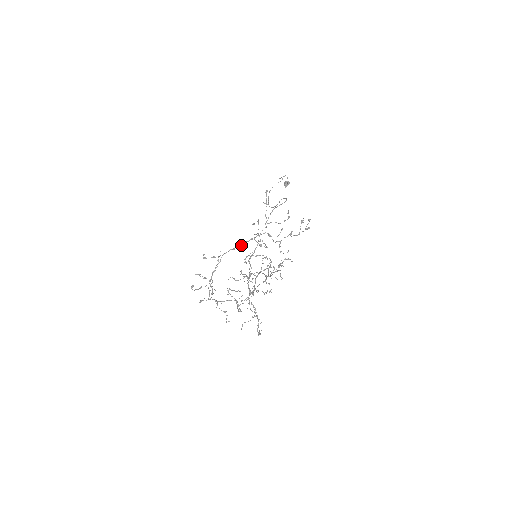
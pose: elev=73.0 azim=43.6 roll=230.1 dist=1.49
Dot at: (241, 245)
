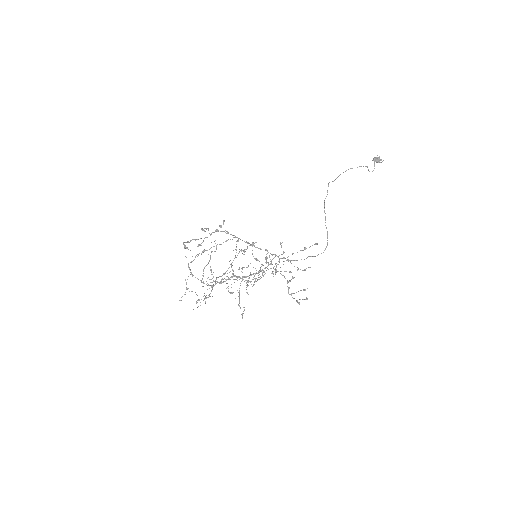
Dot at: (254, 246)
